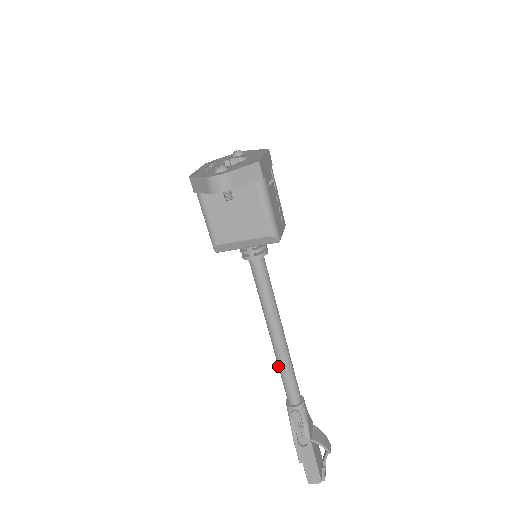
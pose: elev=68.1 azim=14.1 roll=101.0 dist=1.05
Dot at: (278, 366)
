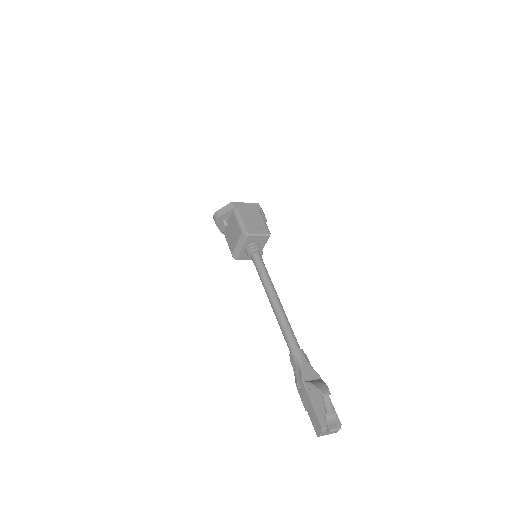
Dot at: (279, 325)
